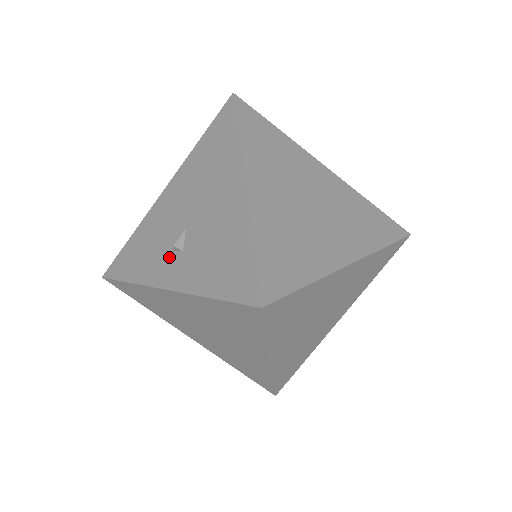
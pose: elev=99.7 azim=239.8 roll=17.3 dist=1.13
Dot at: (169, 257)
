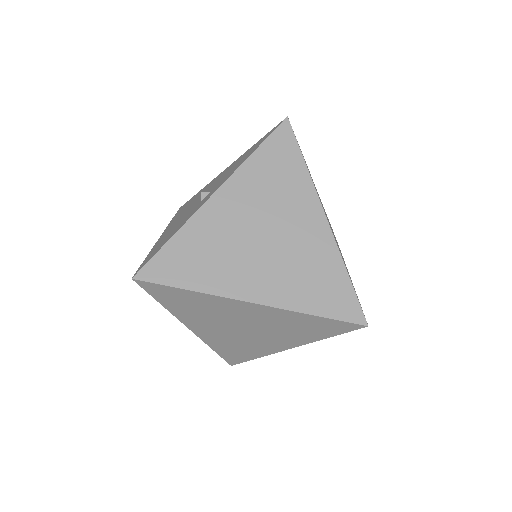
Dot at: (200, 202)
